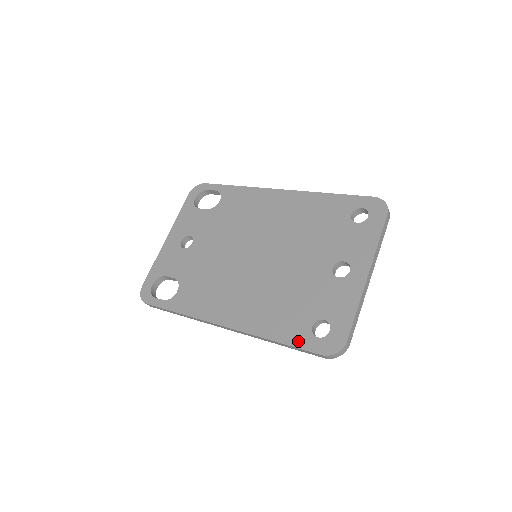
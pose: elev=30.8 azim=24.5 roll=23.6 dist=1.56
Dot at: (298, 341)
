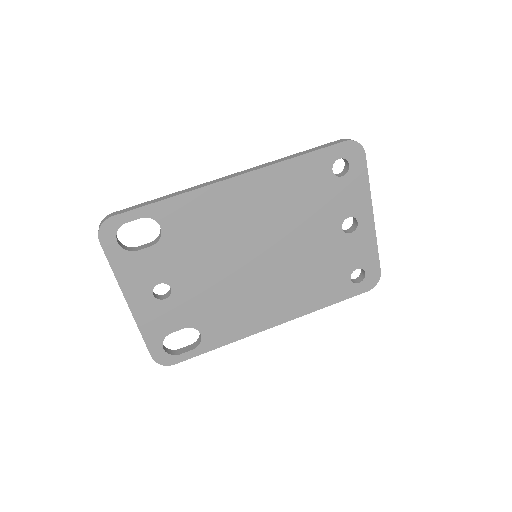
Dot at: (346, 295)
